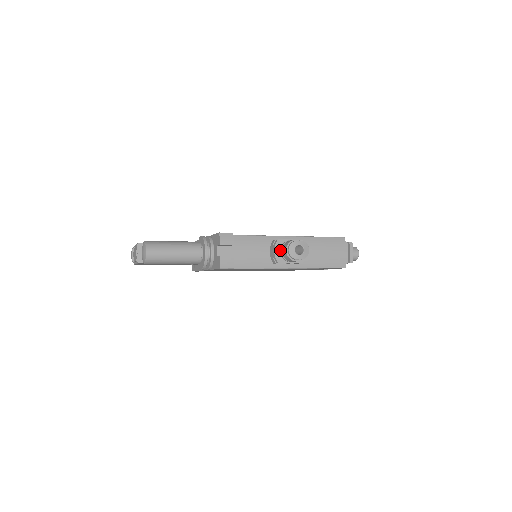
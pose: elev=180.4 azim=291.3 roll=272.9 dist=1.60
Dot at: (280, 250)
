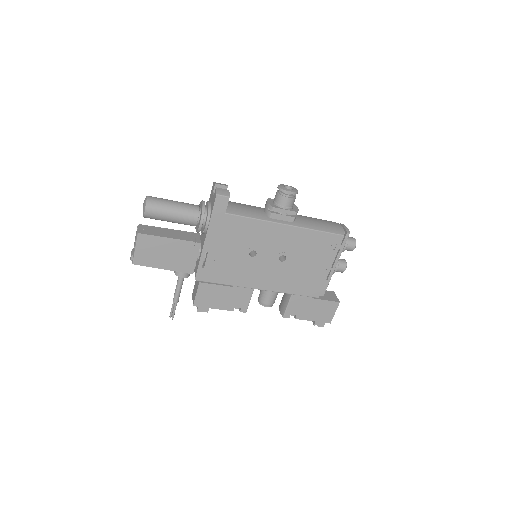
Dot at: (272, 202)
